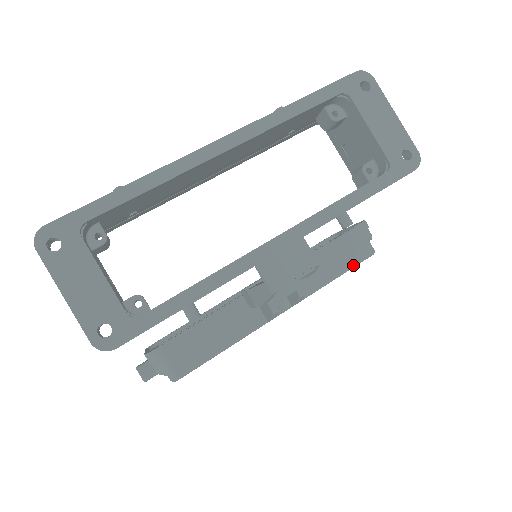
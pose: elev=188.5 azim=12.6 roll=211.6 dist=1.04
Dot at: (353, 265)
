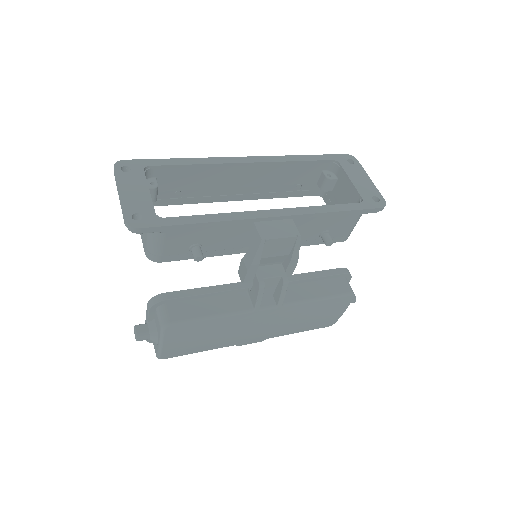
Dot at: (334, 295)
